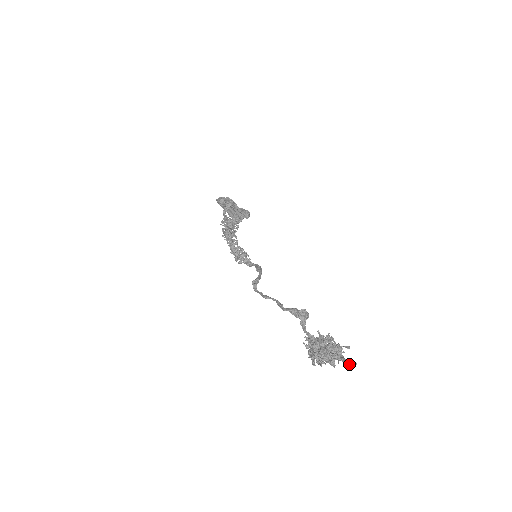
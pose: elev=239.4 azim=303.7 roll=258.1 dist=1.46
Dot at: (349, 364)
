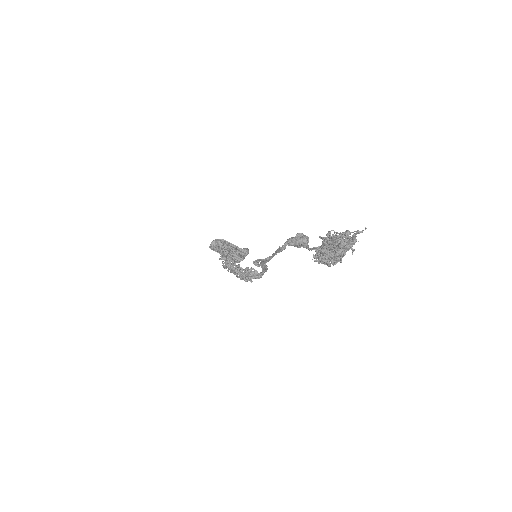
Dot at: (358, 232)
